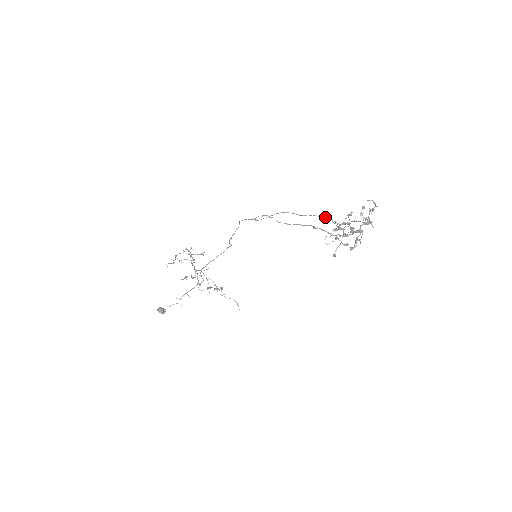
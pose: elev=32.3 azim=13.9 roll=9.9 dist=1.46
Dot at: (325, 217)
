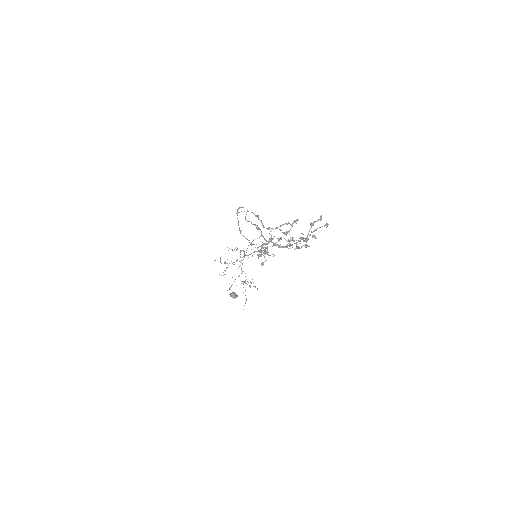
Dot at: (258, 217)
